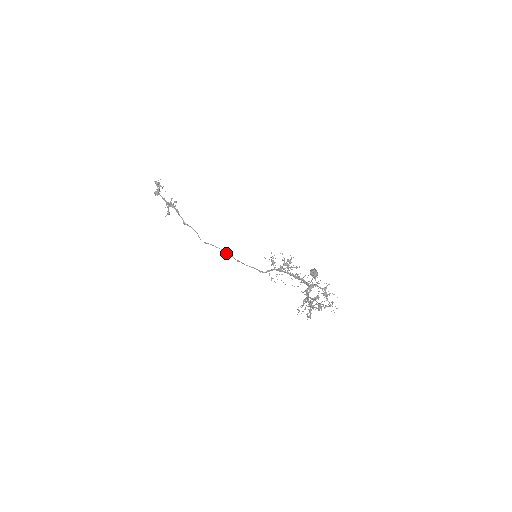
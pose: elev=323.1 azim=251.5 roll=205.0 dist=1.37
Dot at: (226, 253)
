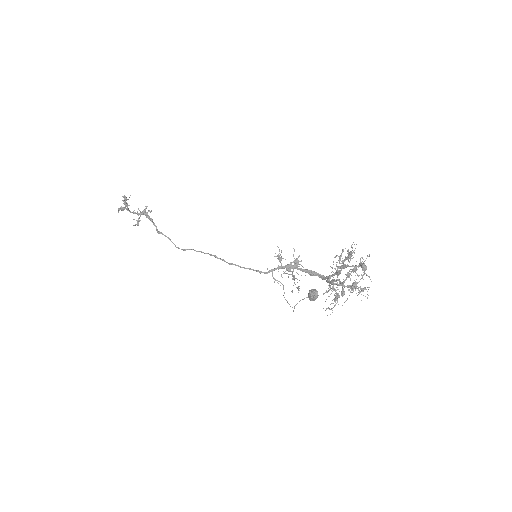
Dot at: (215, 256)
